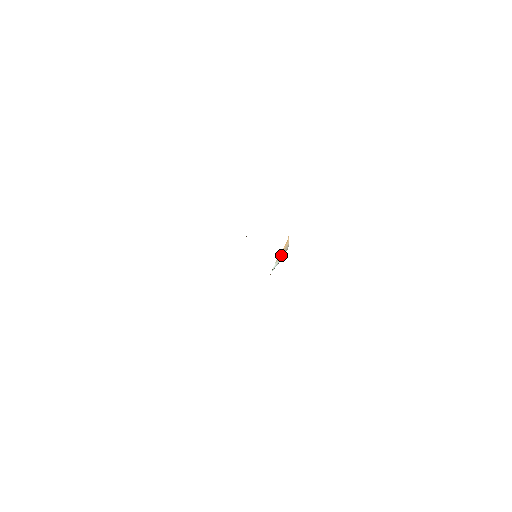
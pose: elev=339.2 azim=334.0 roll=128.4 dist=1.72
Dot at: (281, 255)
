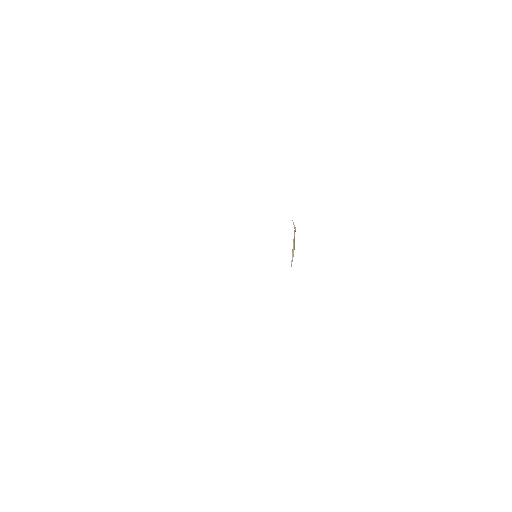
Dot at: (293, 247)
